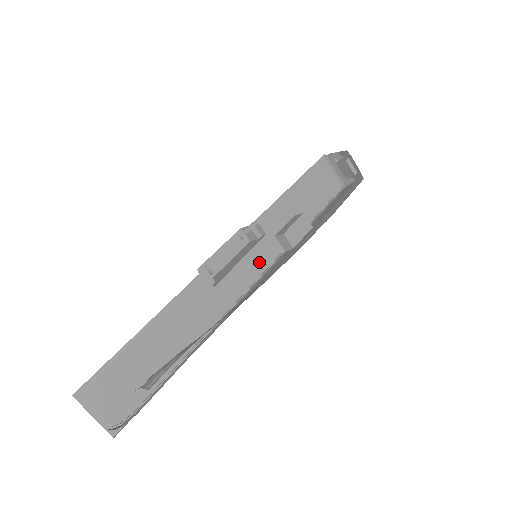
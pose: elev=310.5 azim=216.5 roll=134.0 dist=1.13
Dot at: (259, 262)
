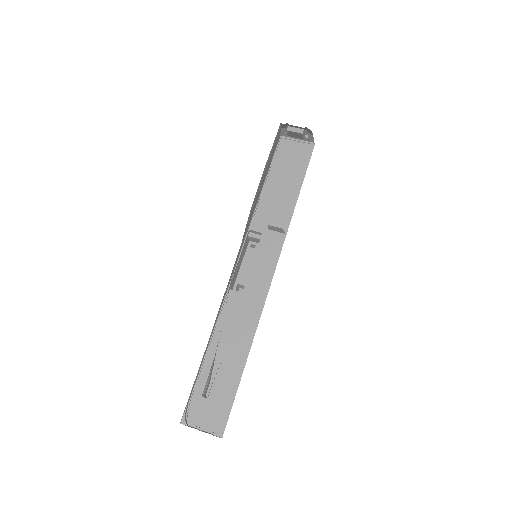
Dot at: (268, 257)
